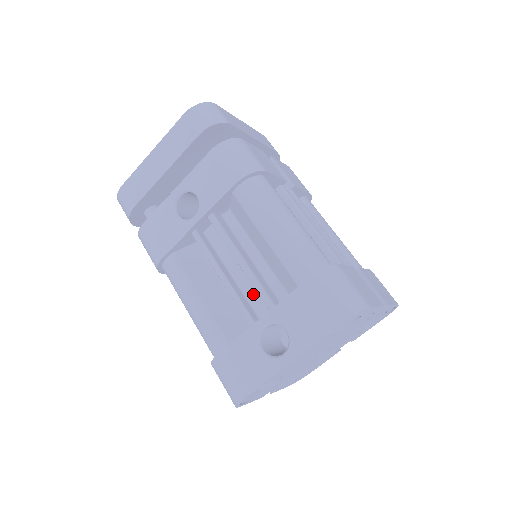
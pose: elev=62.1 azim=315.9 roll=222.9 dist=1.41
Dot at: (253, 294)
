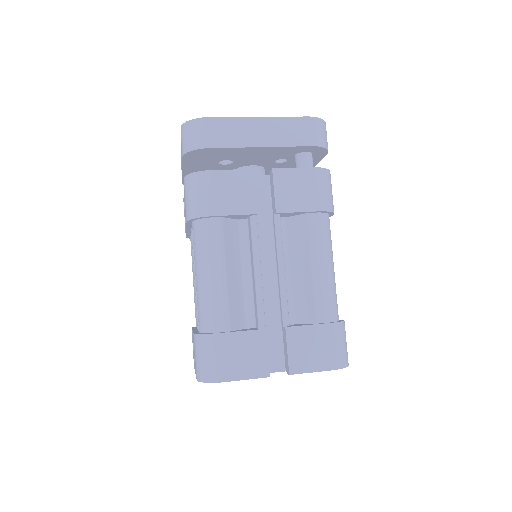
Dot at: occluded
